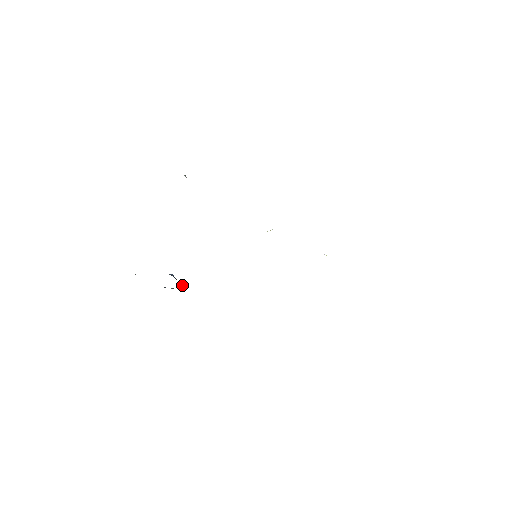
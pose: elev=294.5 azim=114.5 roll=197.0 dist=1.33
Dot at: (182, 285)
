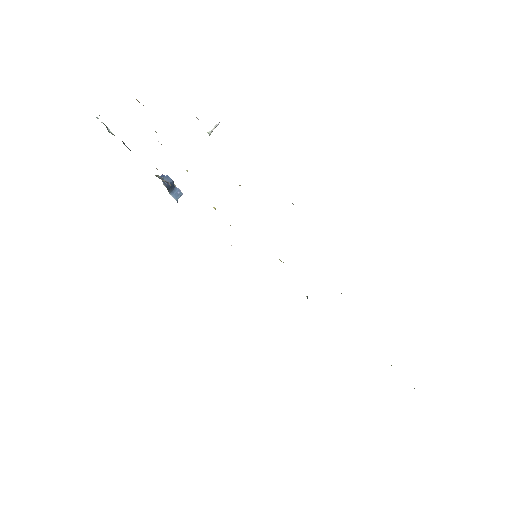
Dot at: (177, 200)
